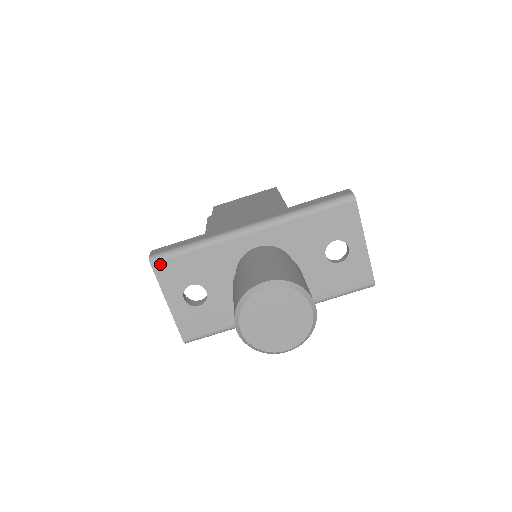
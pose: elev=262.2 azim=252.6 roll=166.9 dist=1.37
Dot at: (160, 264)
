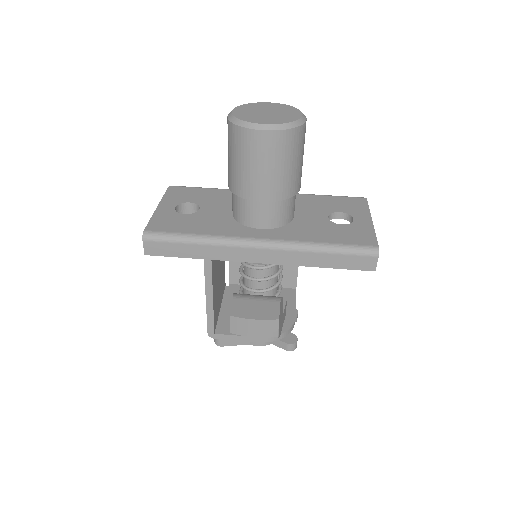
Dot at: (176, 188)
